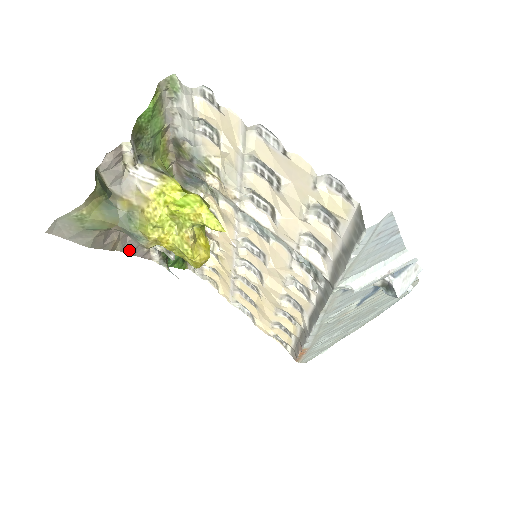
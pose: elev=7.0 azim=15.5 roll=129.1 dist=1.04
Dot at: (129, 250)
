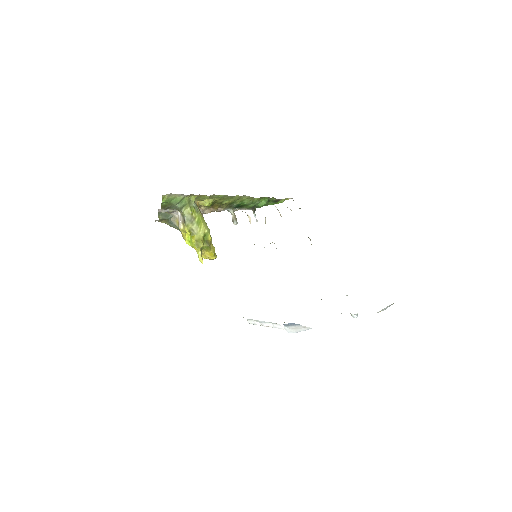
Dot at: occluded
